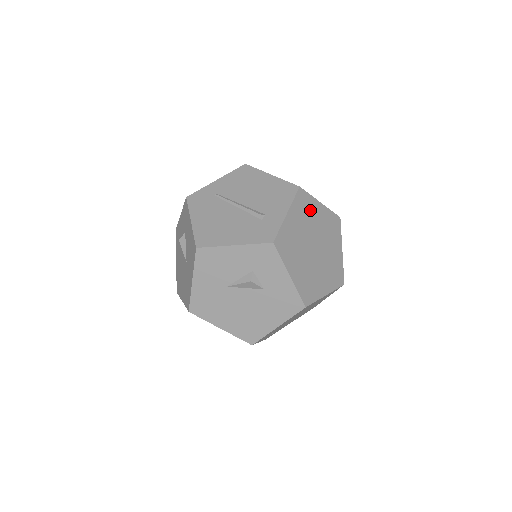
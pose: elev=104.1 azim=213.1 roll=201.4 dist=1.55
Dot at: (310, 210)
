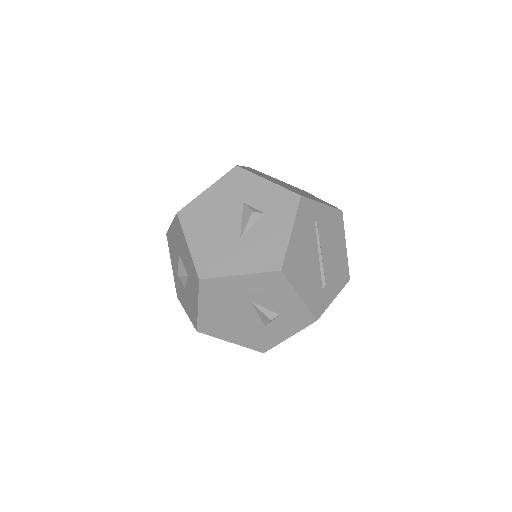
Dot at: occluded
